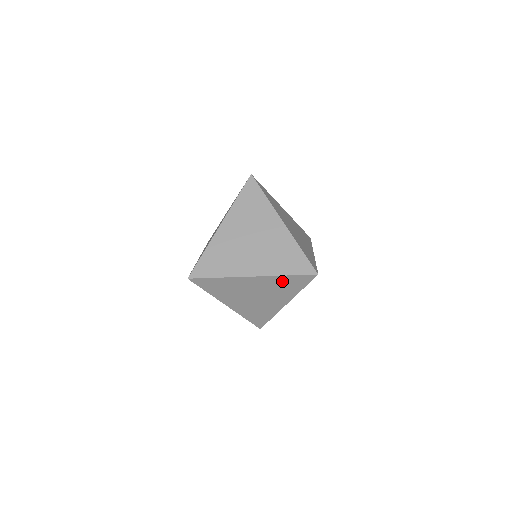
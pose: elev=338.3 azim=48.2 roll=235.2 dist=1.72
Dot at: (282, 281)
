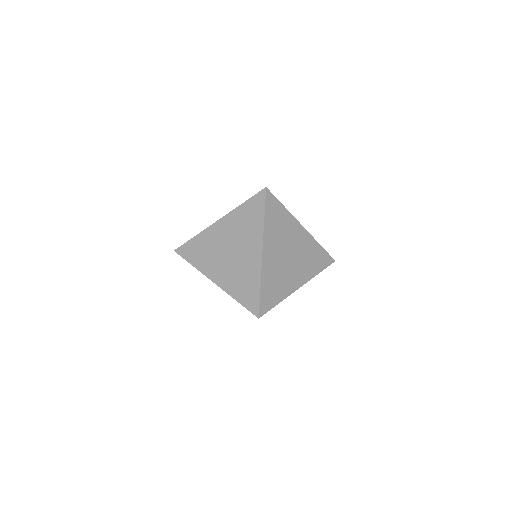
Dot at: (242, 214)
